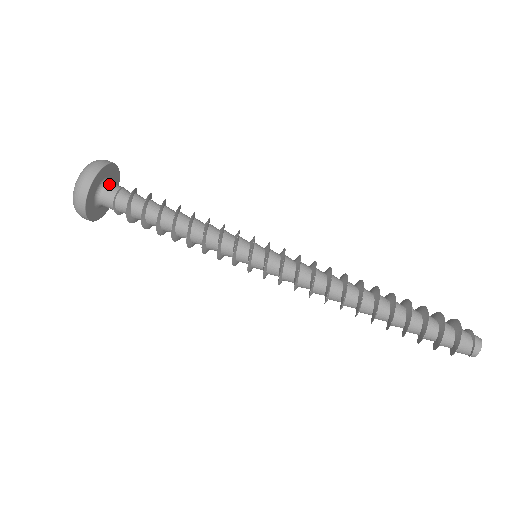
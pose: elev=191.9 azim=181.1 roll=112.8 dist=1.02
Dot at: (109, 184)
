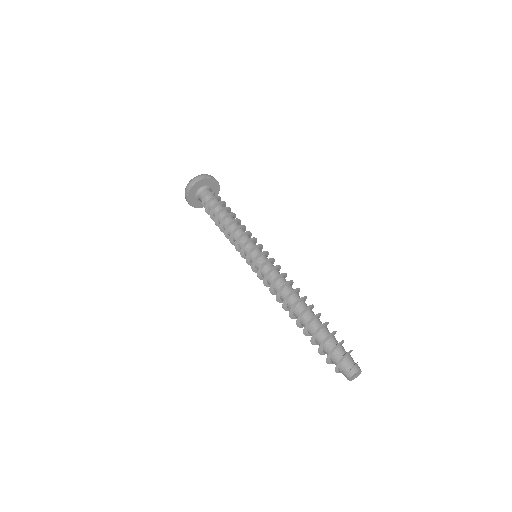
Dot at: (210, 189)
